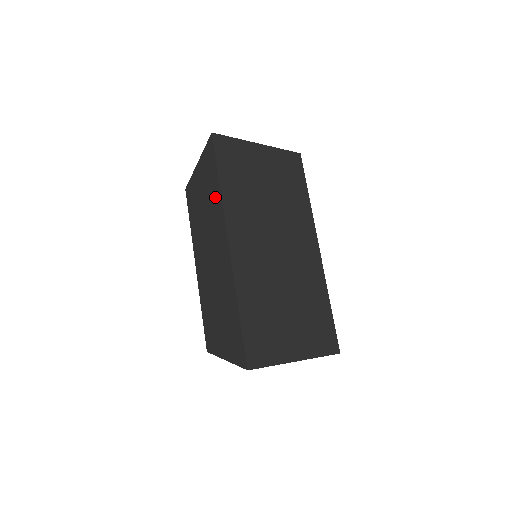
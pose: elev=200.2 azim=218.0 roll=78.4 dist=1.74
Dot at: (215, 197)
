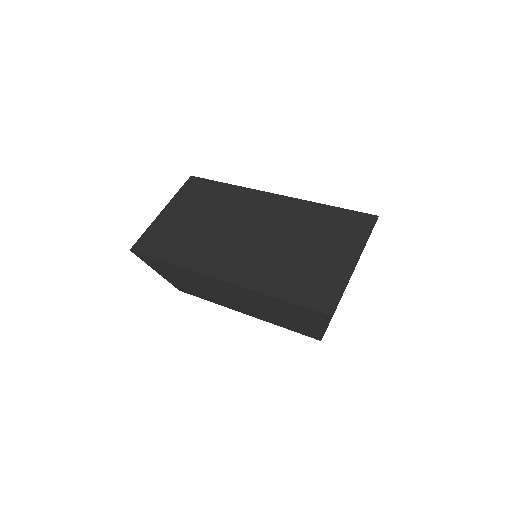
Dot at: (181, 272)
